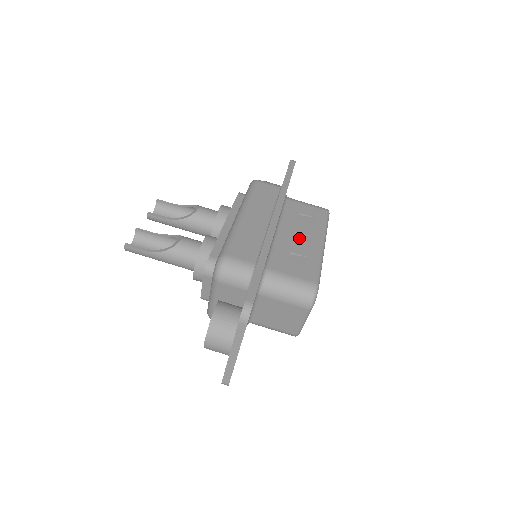
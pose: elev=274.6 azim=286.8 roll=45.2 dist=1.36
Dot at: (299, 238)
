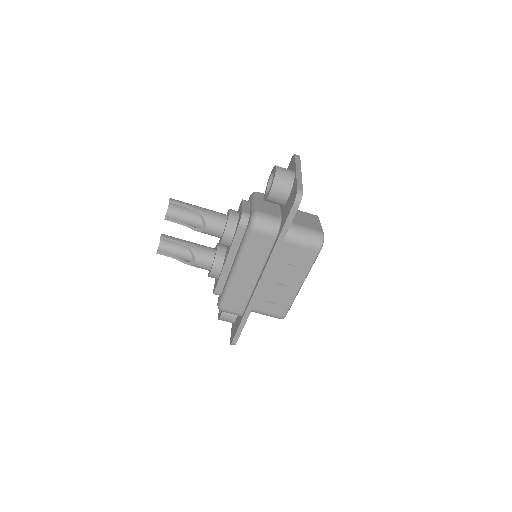
Dot at: (282, 281)
